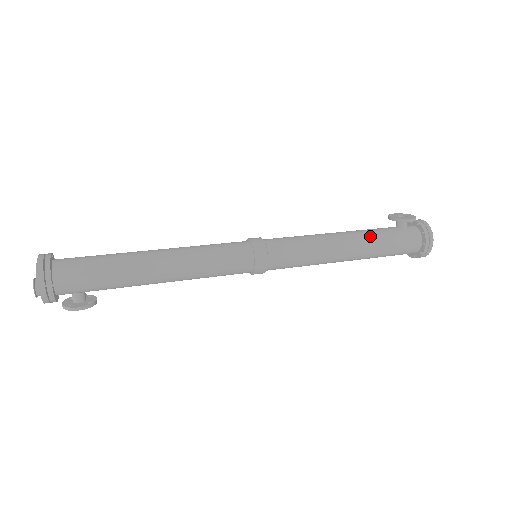
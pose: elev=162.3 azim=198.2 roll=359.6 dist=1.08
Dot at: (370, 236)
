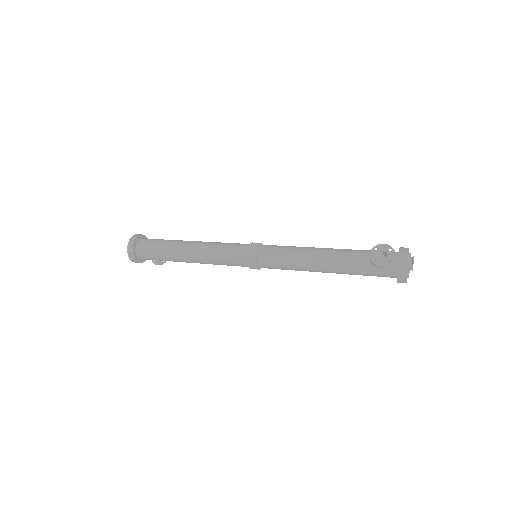
Dot at: (344, 266)
